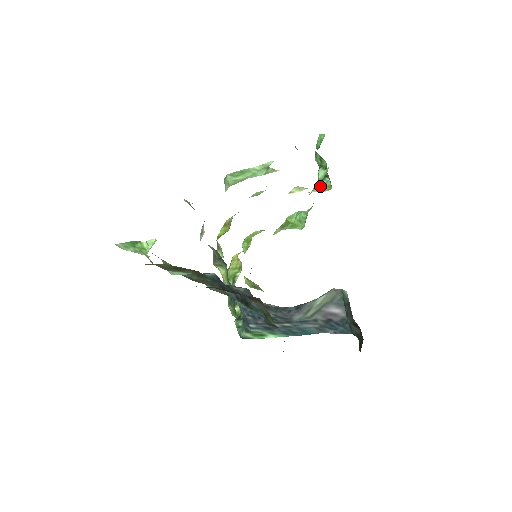
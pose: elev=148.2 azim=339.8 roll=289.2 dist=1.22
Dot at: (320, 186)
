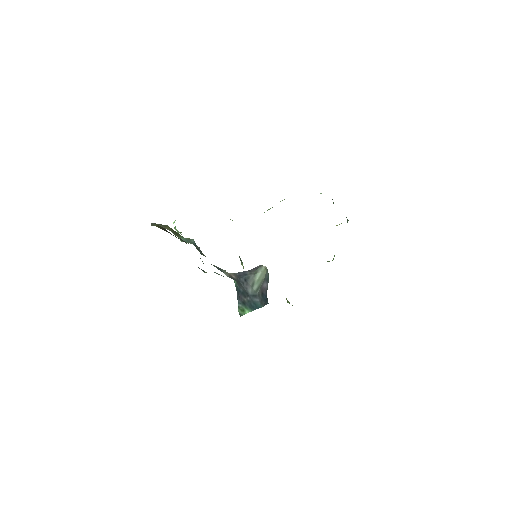
Dot at: occluded
